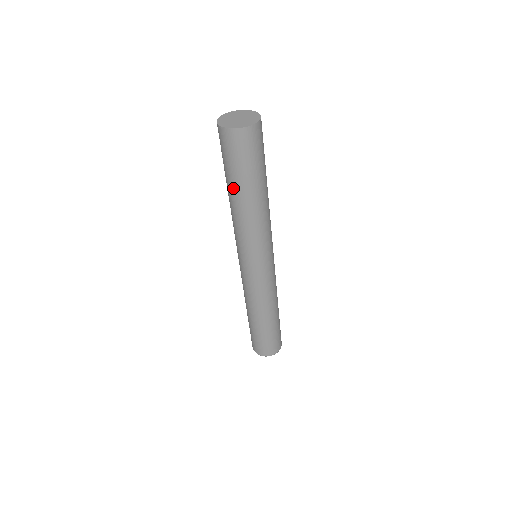
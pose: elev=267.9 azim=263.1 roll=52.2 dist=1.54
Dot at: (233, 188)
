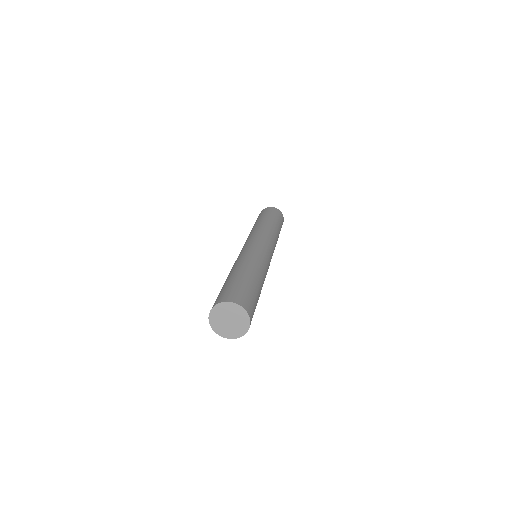
Dot at: occluded
